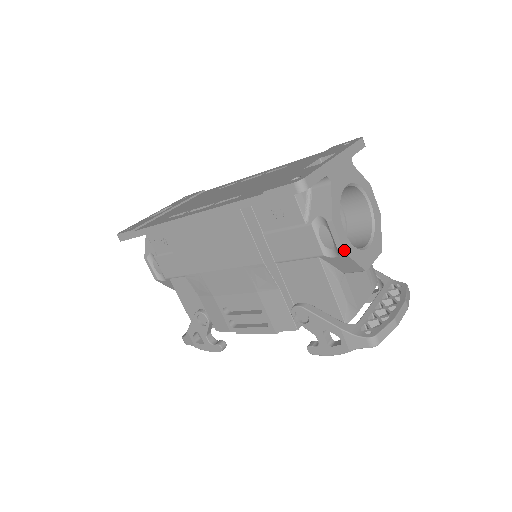
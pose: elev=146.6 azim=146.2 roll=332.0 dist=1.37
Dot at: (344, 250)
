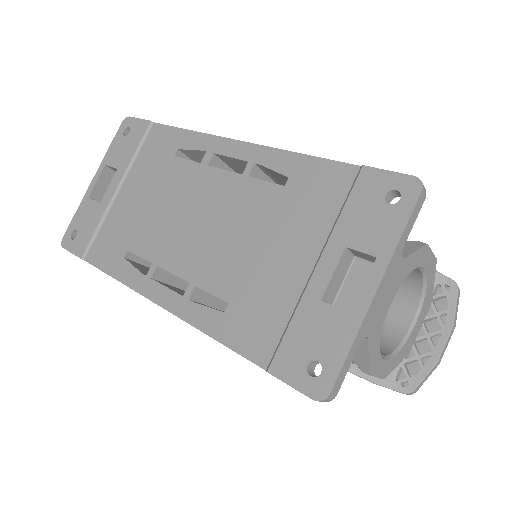
Dot at: (383, 377)
